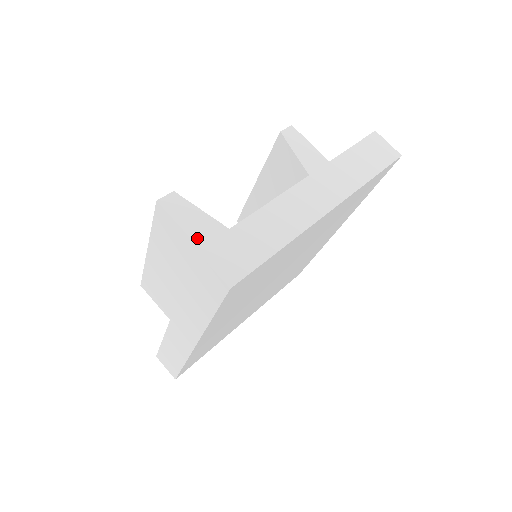
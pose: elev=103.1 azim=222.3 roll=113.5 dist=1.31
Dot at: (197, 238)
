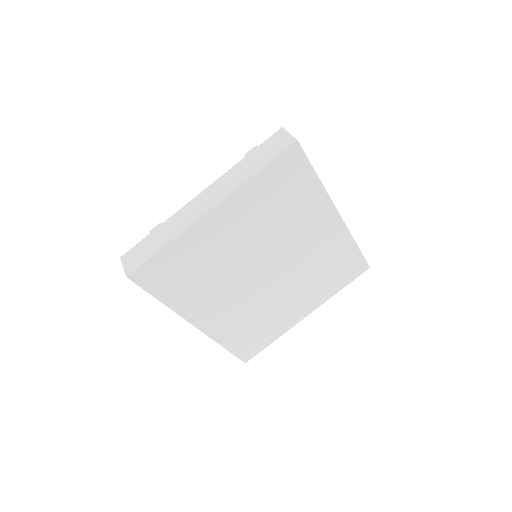
Dot at: occluded
